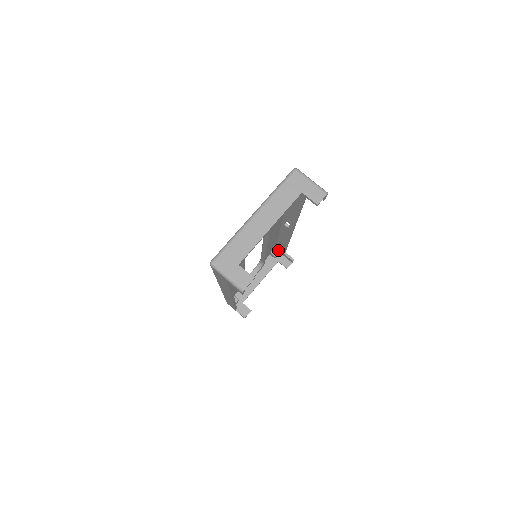
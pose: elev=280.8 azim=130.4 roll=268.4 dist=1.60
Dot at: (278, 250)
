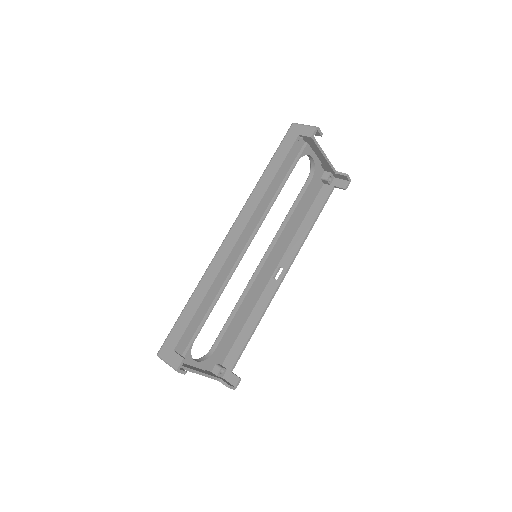
Dot at: (224, 367)
